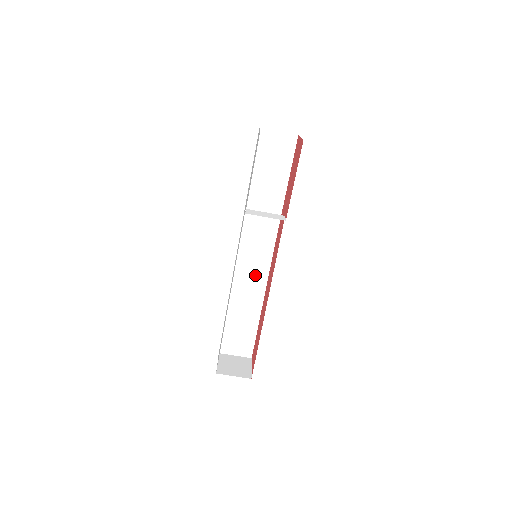
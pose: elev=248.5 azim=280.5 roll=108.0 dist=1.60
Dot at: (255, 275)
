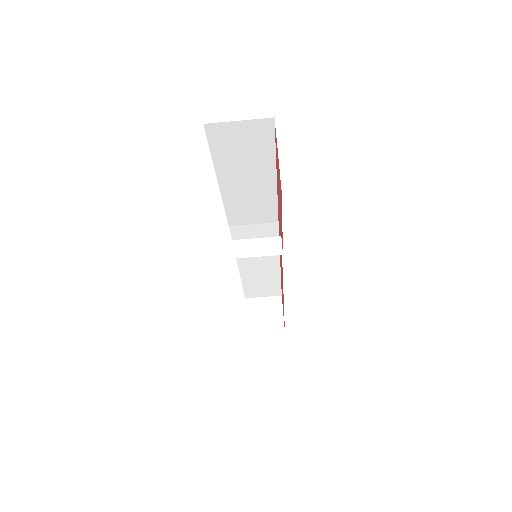
Dot at: occluded
